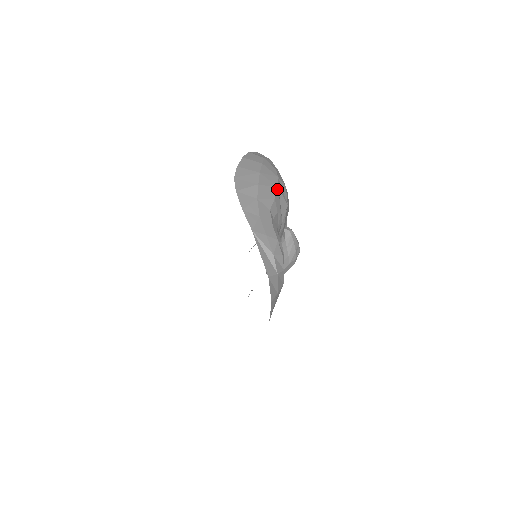
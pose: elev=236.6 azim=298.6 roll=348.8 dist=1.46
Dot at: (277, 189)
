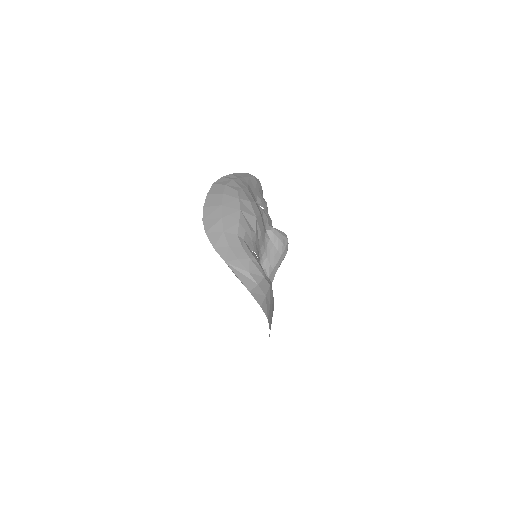
Dot at: (240, 212)
